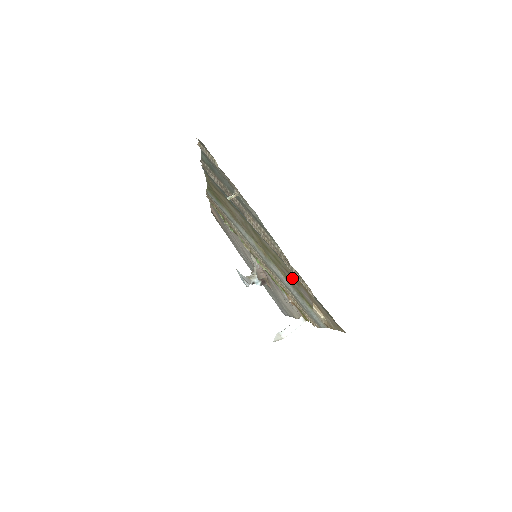
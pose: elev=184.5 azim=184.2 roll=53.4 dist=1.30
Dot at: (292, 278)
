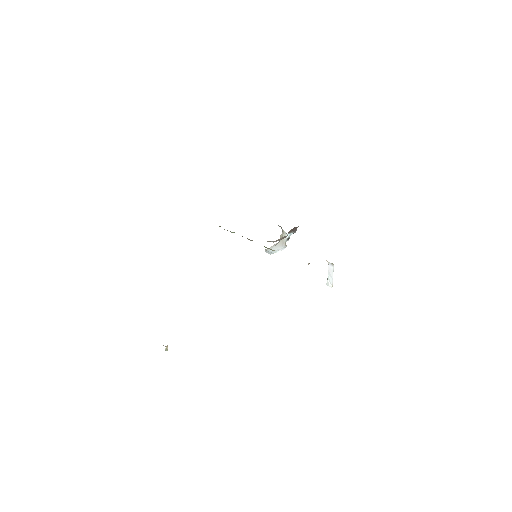
Dot at: occluded
